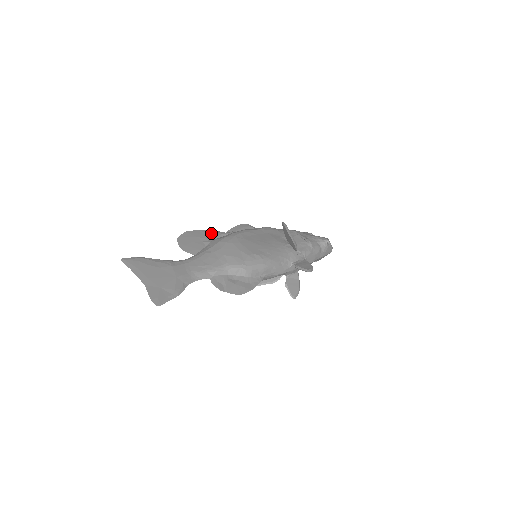
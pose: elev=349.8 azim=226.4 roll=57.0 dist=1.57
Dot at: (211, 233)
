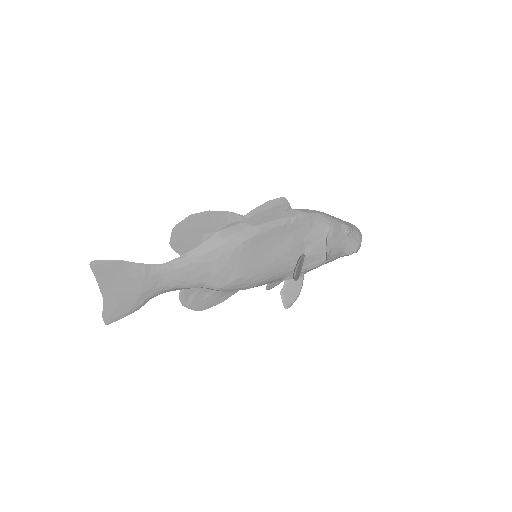
Dot at: (223, 218)
